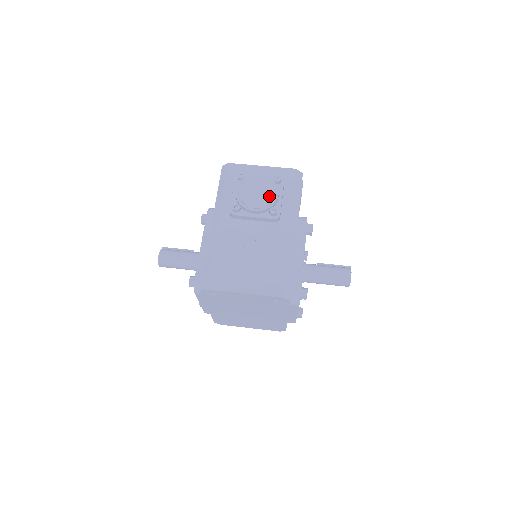
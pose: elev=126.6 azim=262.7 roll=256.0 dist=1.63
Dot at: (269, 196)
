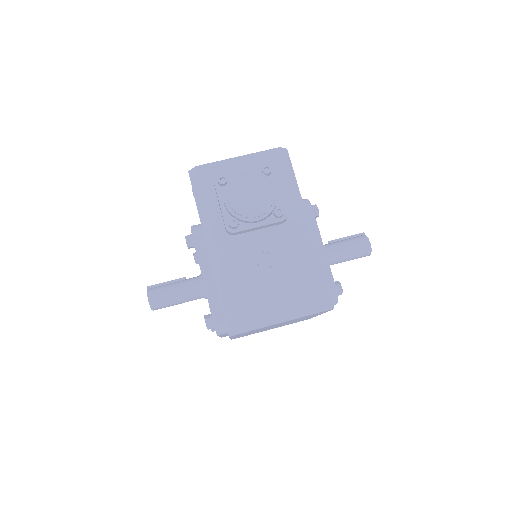
Dot at: (267, 196)
